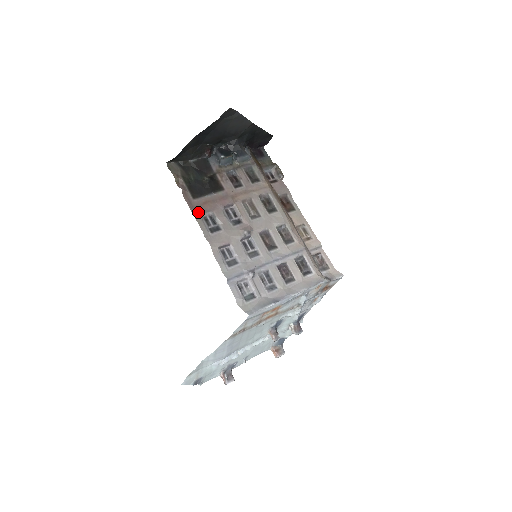
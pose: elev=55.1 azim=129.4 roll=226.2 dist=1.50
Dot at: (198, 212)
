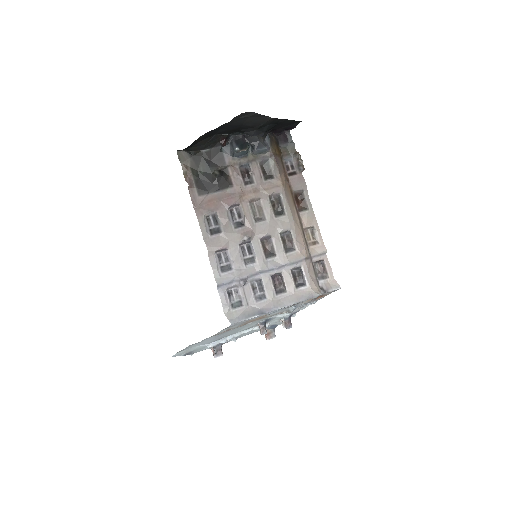
Dot at: (201, 211)
